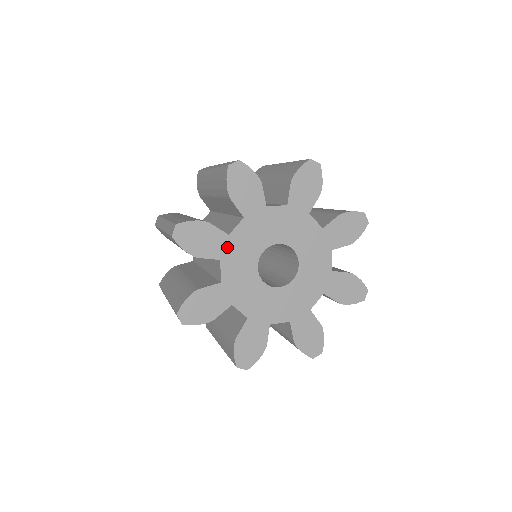
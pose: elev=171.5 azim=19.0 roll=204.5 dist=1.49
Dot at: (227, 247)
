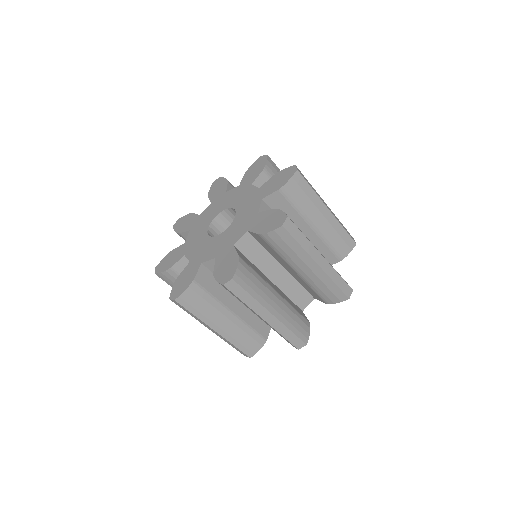
Dot at: (196, 222)
